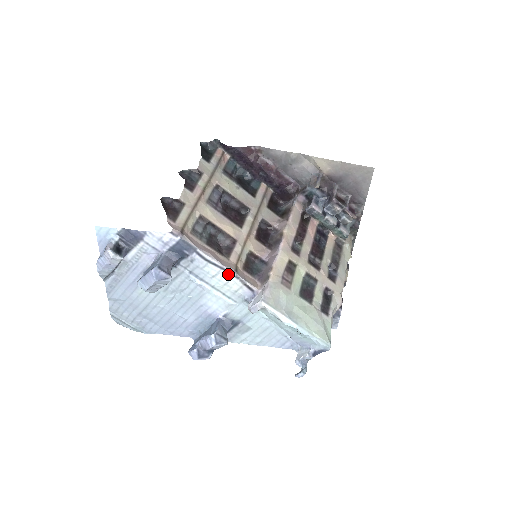
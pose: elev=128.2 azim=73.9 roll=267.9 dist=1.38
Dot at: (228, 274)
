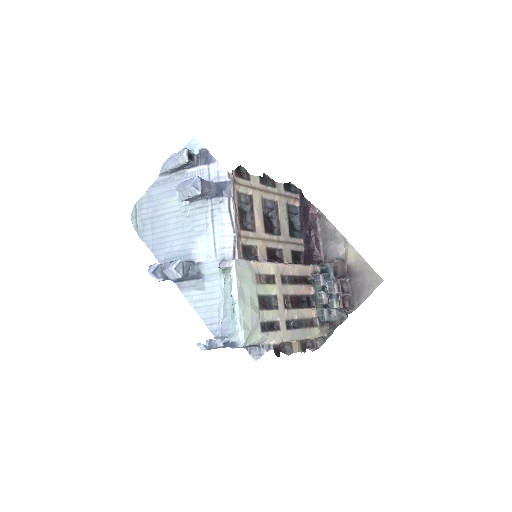
Dot at: (232, 230)
